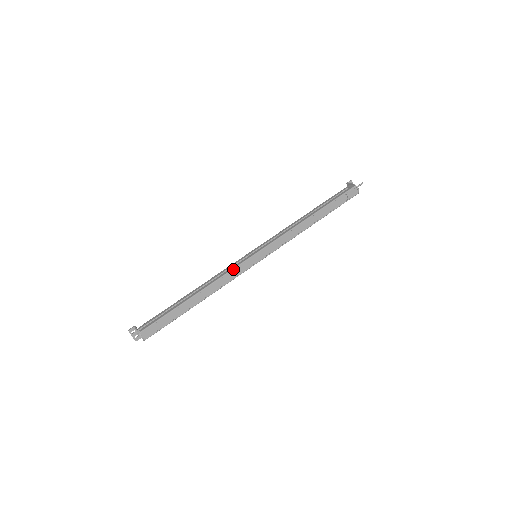
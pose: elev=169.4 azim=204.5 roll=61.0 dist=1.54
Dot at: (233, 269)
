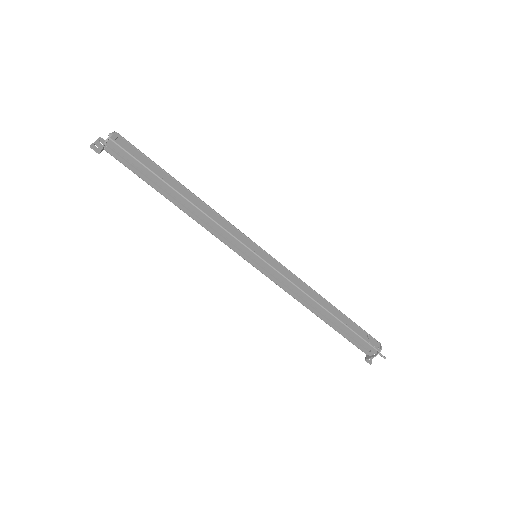
Dot at: (234, 226)
